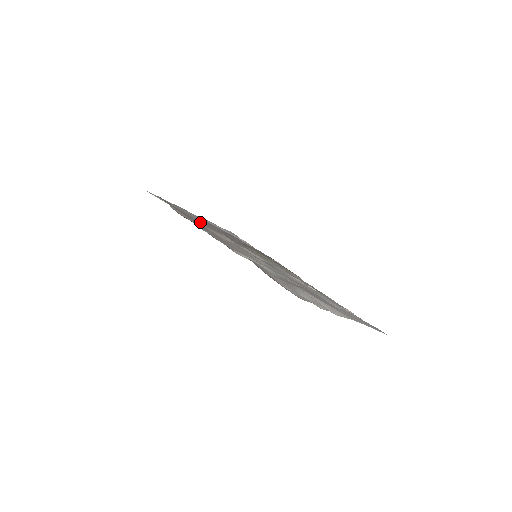
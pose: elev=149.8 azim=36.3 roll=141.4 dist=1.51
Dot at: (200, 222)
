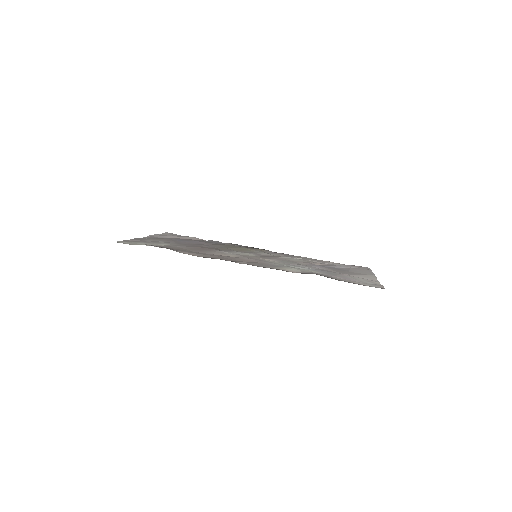
Dot at: (195, 250)
